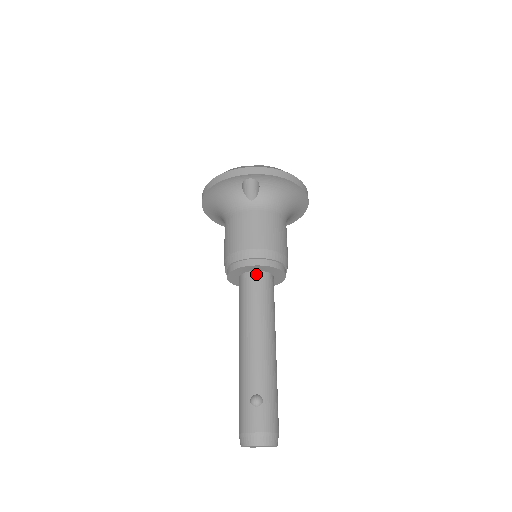
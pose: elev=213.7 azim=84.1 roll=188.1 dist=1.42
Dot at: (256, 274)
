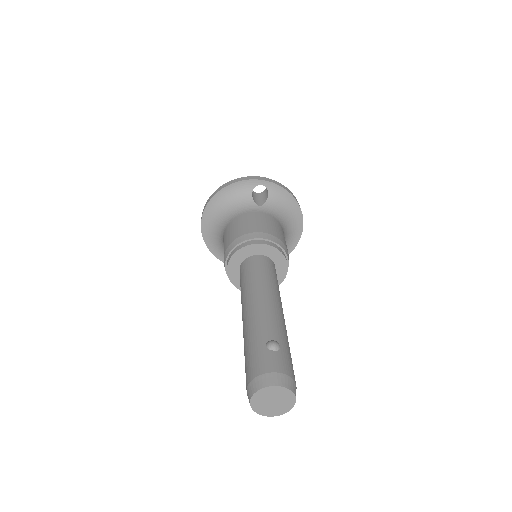
Dot at: (263, 257)
